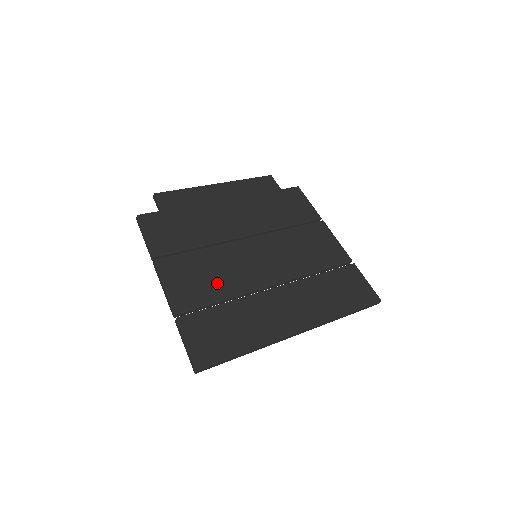
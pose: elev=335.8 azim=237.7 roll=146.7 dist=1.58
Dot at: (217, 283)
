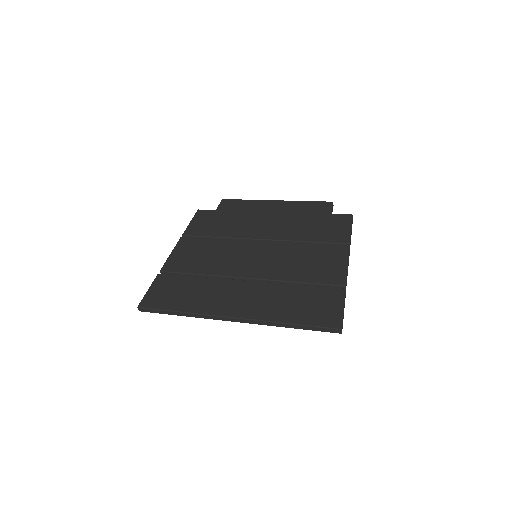
Dot at: (205, 263)
